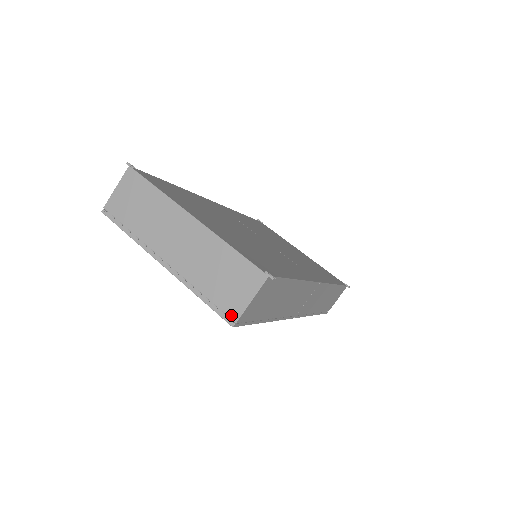
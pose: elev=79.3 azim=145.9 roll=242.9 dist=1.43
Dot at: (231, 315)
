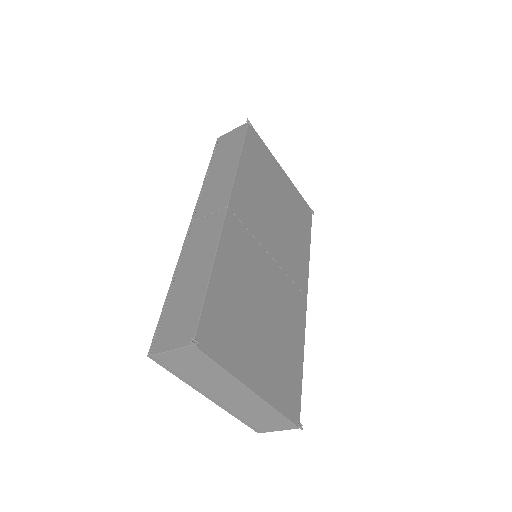
Dot at: (260, 430)
